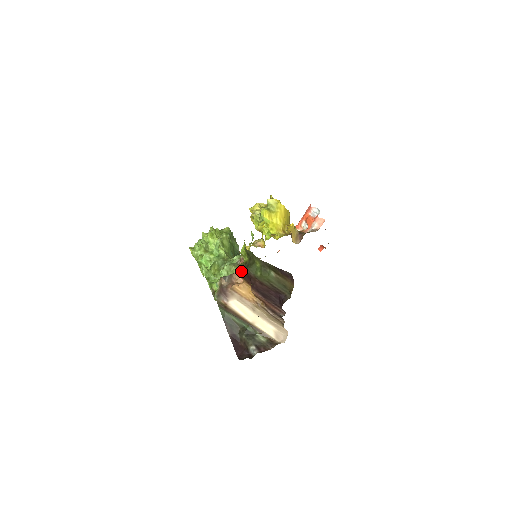
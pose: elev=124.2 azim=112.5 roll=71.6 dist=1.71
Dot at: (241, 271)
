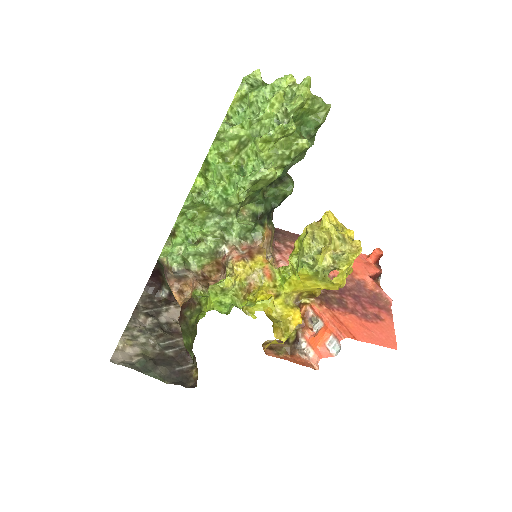
Dot at: (188, 301)
